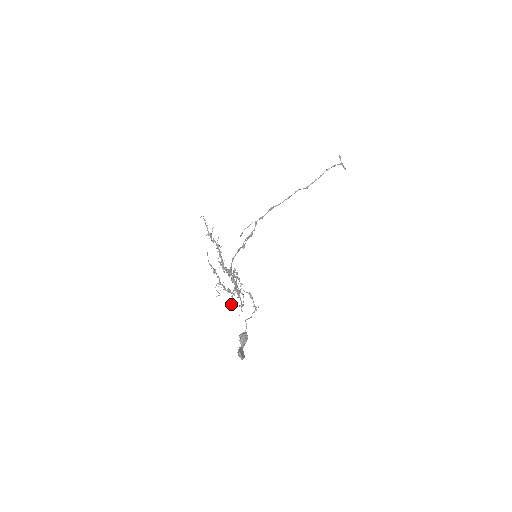
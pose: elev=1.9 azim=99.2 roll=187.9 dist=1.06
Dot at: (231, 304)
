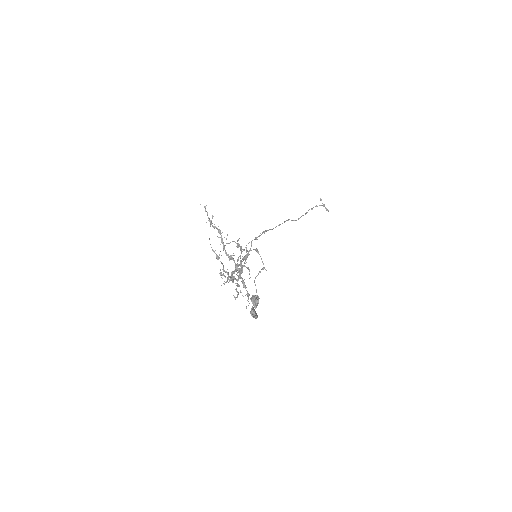
Dot at: (238, 280)
